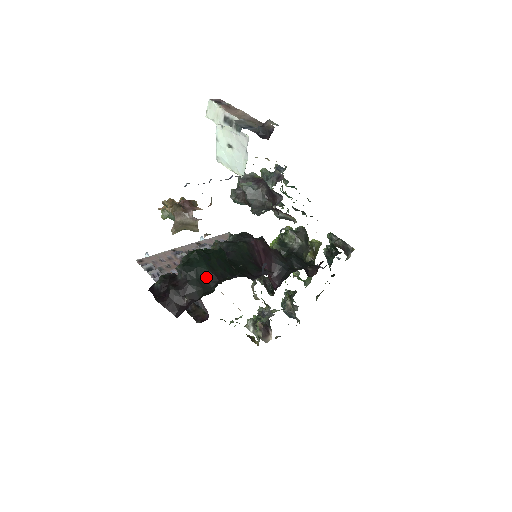
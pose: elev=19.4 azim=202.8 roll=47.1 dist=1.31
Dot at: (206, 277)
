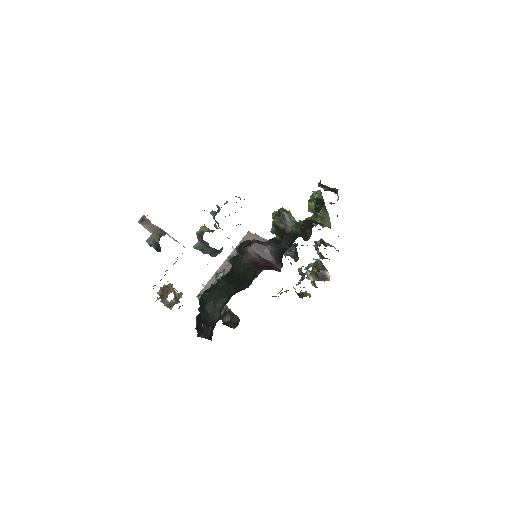
Dot at: (214, 309)
